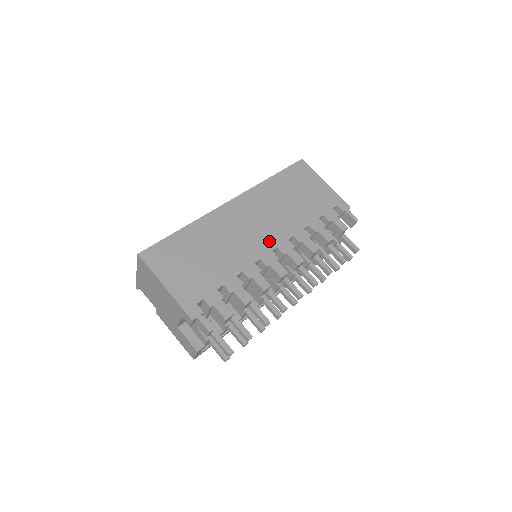
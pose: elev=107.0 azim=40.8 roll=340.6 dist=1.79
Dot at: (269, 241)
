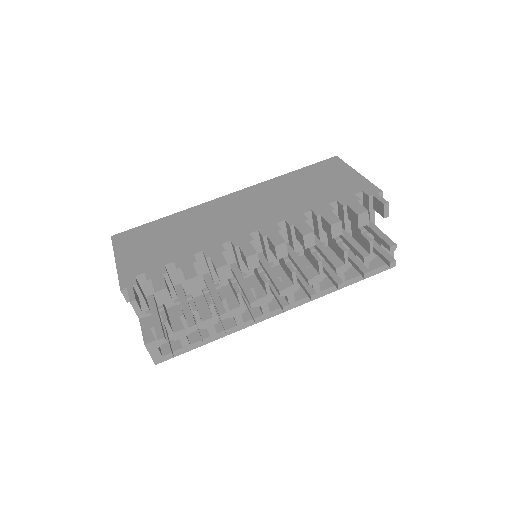
Dot at: (251, 225)
